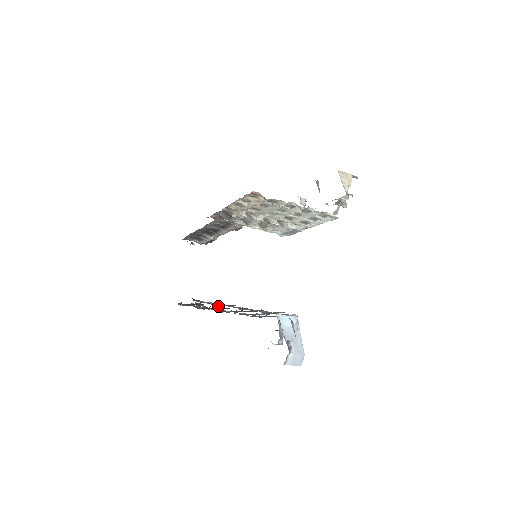
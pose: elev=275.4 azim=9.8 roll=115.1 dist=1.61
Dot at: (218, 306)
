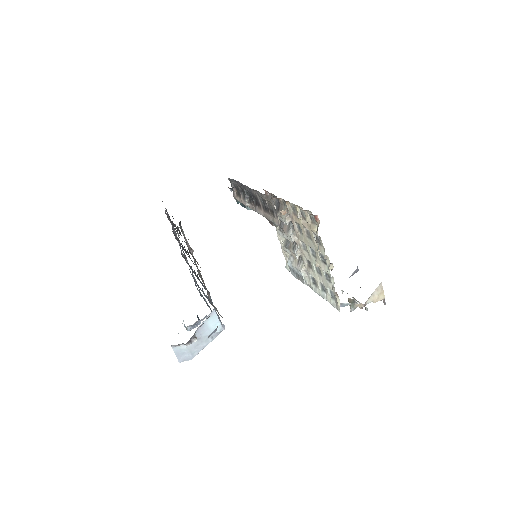
Dot at: occluded
